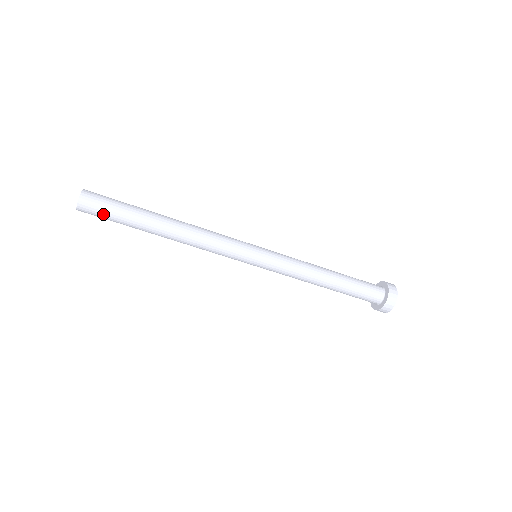
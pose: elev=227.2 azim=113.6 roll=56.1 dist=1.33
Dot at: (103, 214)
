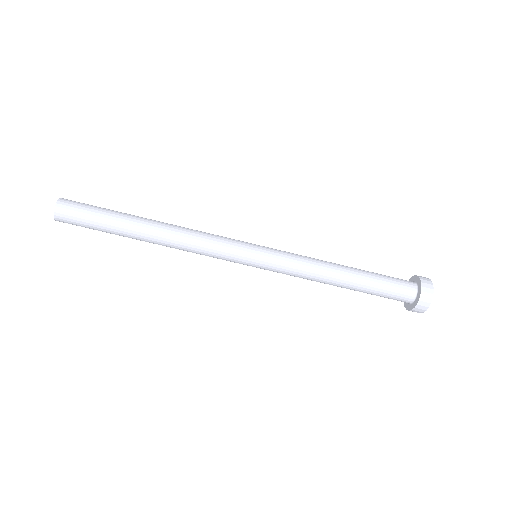
Dot at: (84, 210)
